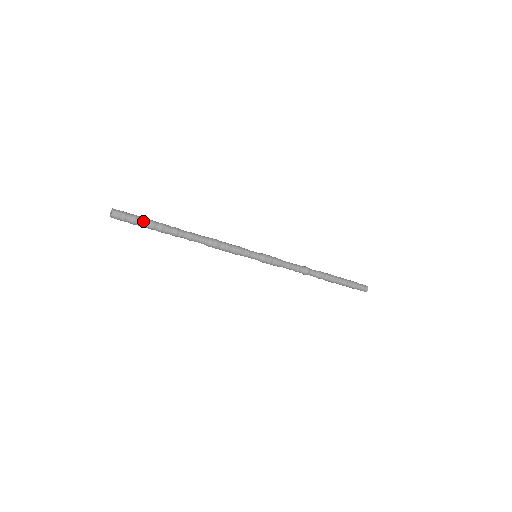
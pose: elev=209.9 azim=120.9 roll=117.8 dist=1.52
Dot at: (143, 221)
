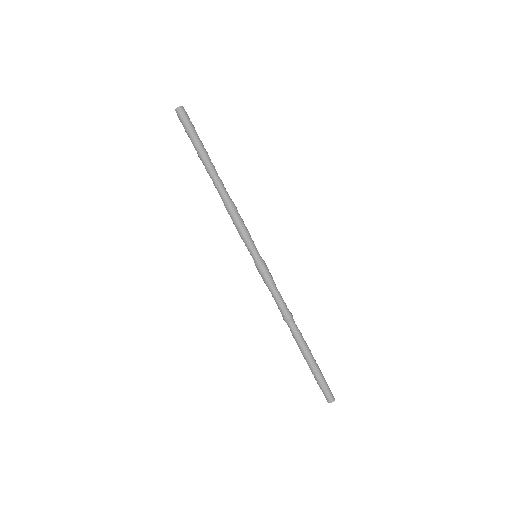
Dot at: (196, 134)
